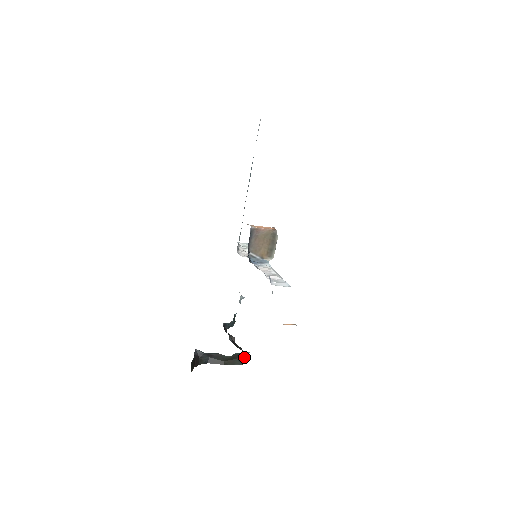
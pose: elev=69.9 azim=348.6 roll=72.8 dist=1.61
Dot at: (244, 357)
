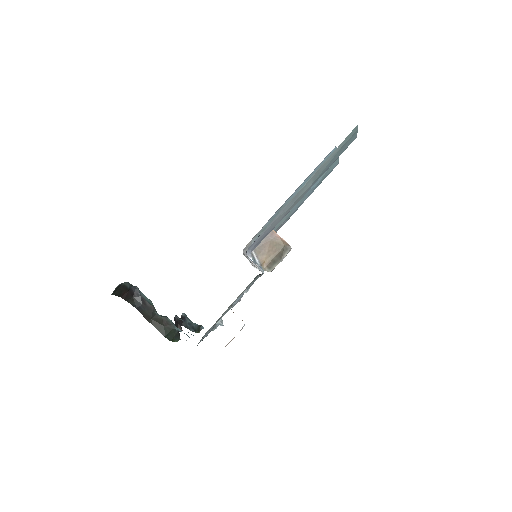
Dot at: (173, 333)
